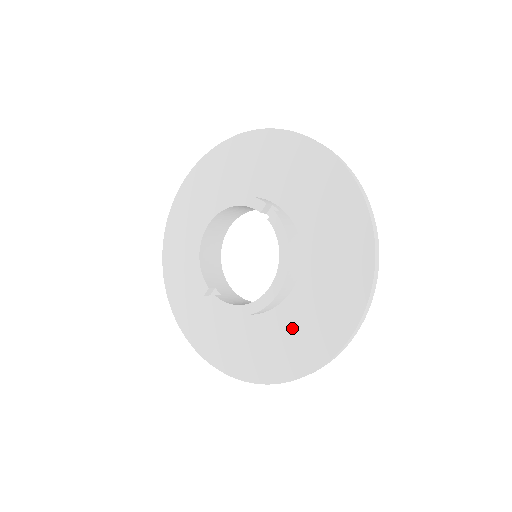
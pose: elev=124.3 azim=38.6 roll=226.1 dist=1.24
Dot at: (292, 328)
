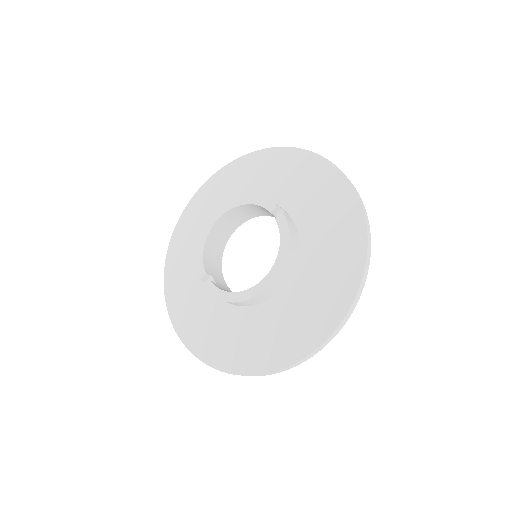
Dot at: (274, 324)
